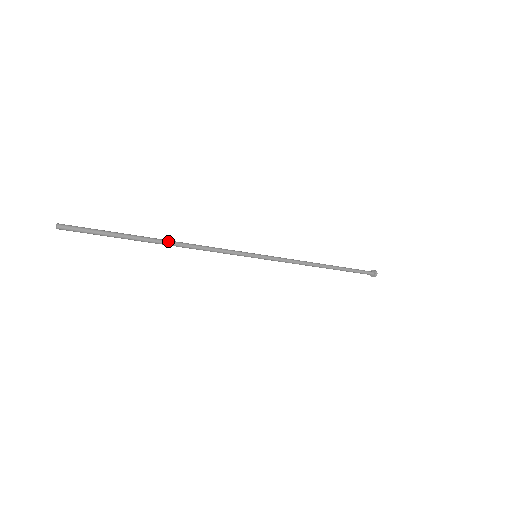
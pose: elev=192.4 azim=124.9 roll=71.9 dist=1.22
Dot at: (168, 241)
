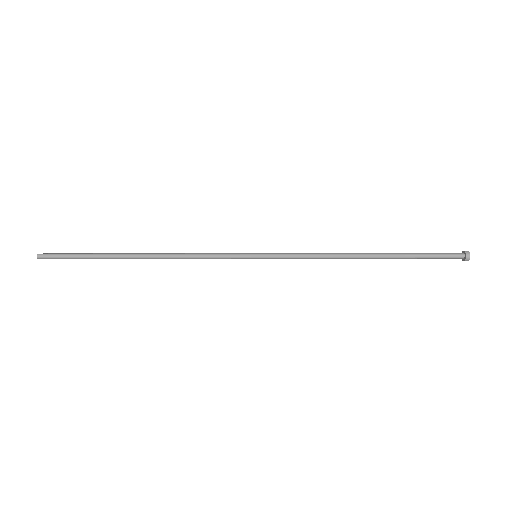
Dot at: (143, 254)
